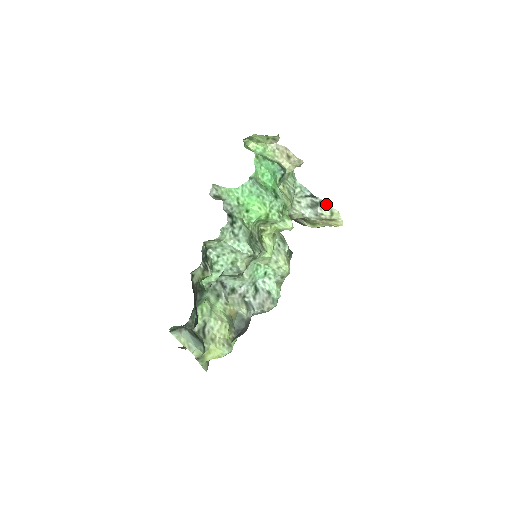
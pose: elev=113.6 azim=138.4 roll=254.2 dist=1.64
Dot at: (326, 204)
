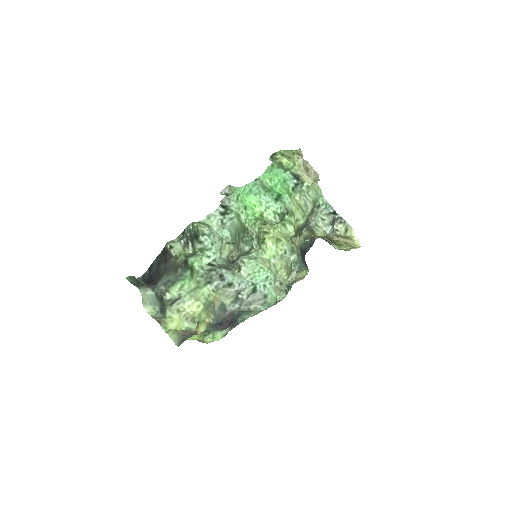
Dot at: (343, 221)
